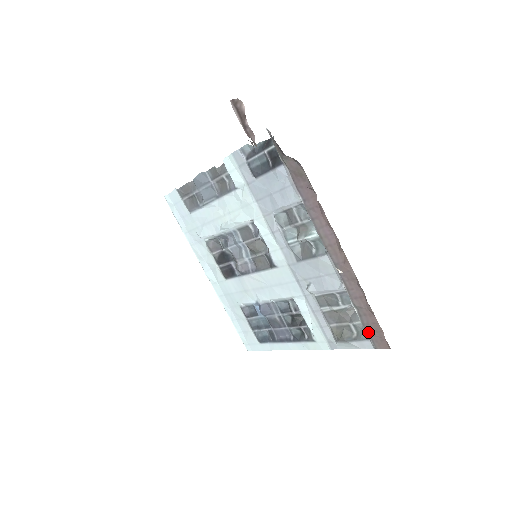
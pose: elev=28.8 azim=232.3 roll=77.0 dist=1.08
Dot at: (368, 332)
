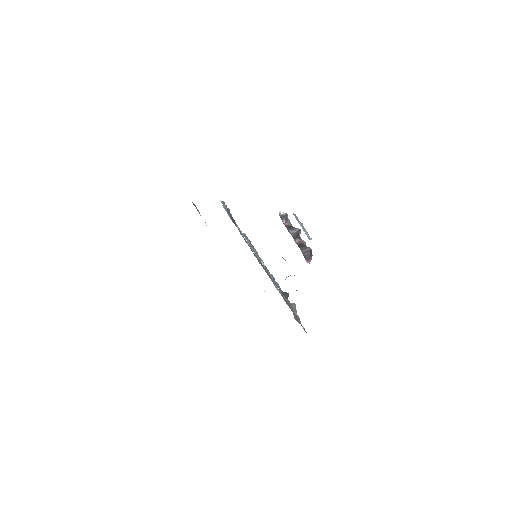
Dot at: (298, 321)
